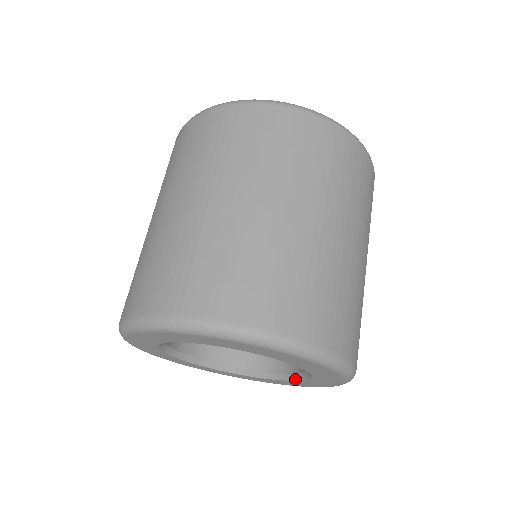
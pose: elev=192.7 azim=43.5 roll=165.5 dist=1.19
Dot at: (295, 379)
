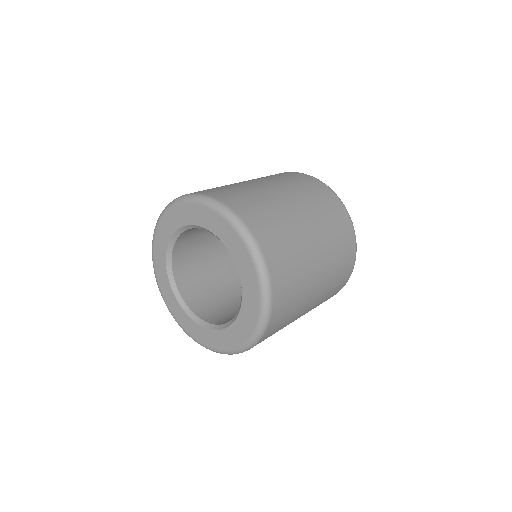
Dot at: (241, 285)
